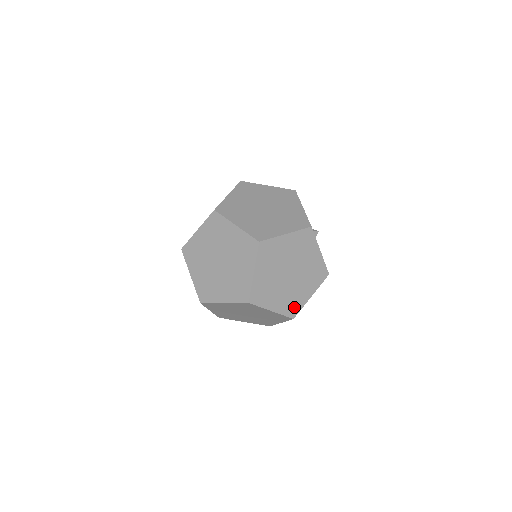
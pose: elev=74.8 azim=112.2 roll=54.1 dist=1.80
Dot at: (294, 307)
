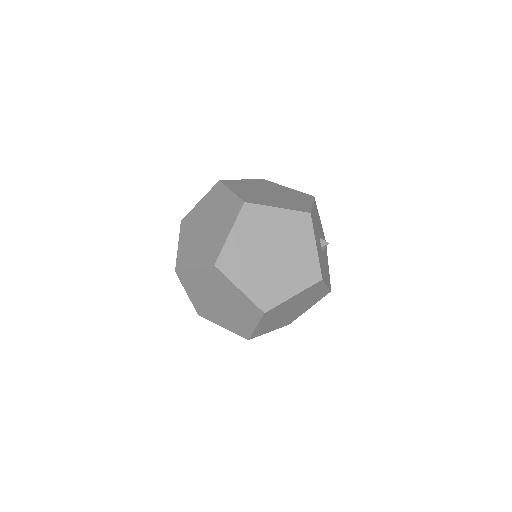
Dot at: (291, 320)
